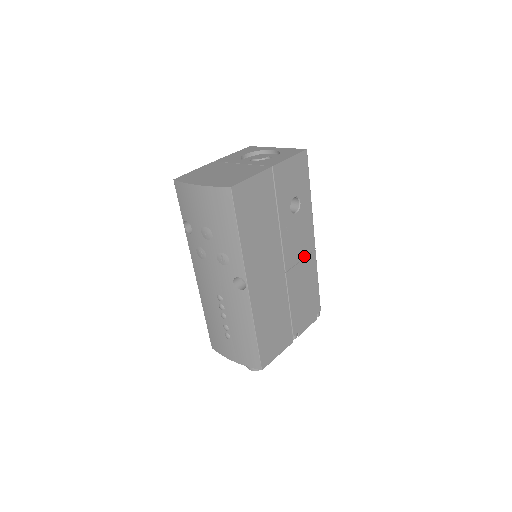
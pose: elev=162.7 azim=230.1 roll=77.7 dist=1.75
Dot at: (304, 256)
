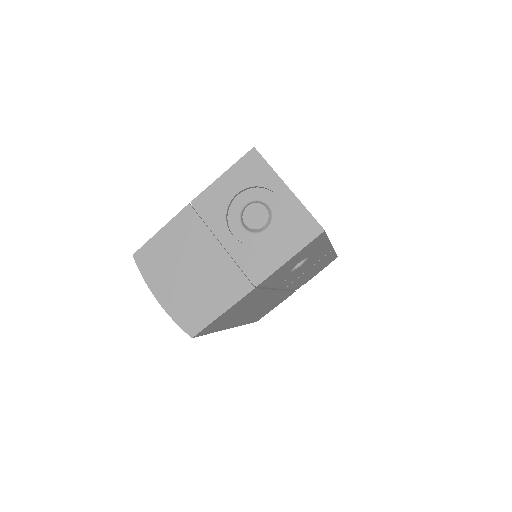
Dot at: (314, 264)
